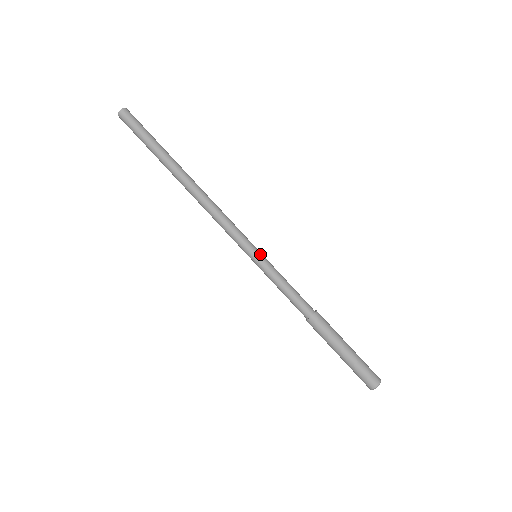
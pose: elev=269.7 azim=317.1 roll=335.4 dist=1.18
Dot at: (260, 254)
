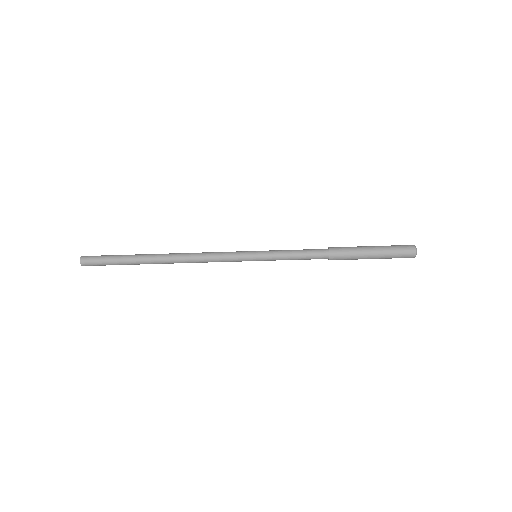
Dot at: (257, 253)
